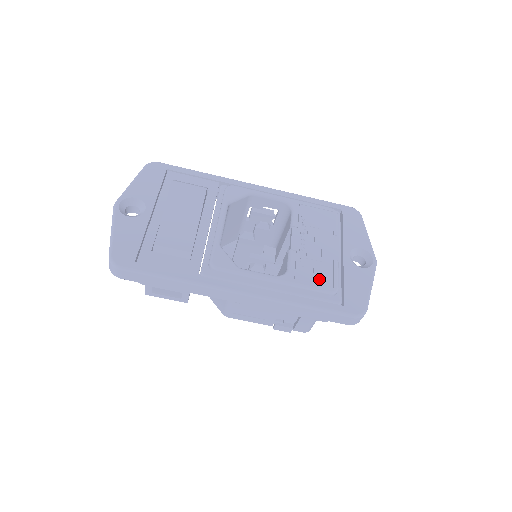
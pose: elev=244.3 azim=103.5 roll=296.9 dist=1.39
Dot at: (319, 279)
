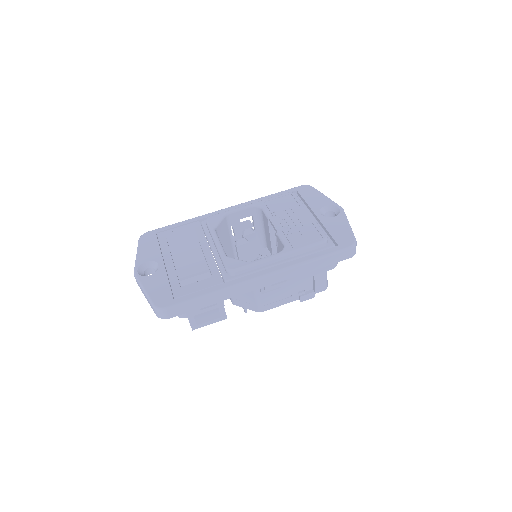
Dot at: (309, 238)
